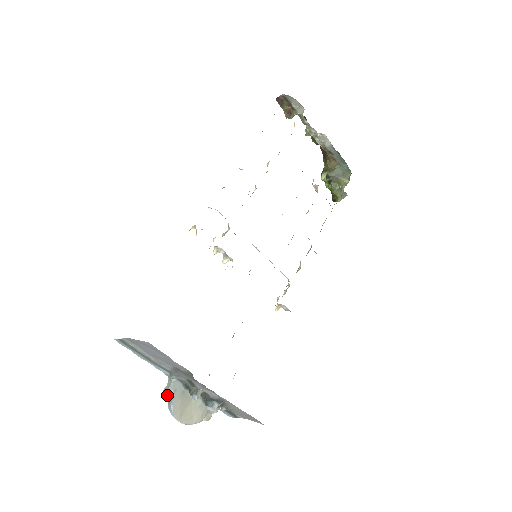
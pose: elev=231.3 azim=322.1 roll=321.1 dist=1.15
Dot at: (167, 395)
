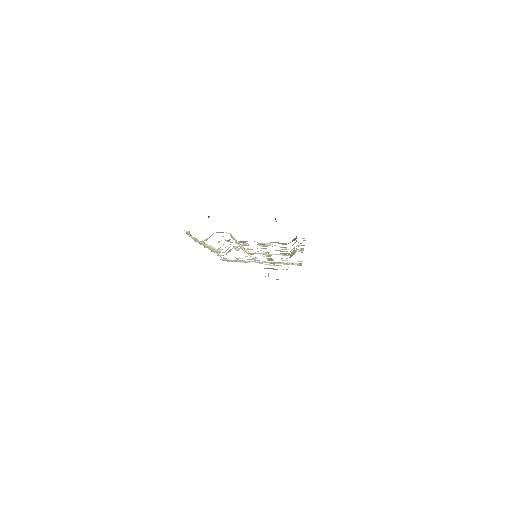
Dot at: occluded
